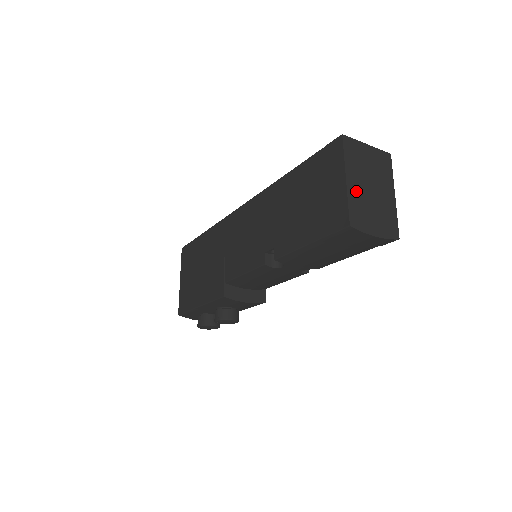
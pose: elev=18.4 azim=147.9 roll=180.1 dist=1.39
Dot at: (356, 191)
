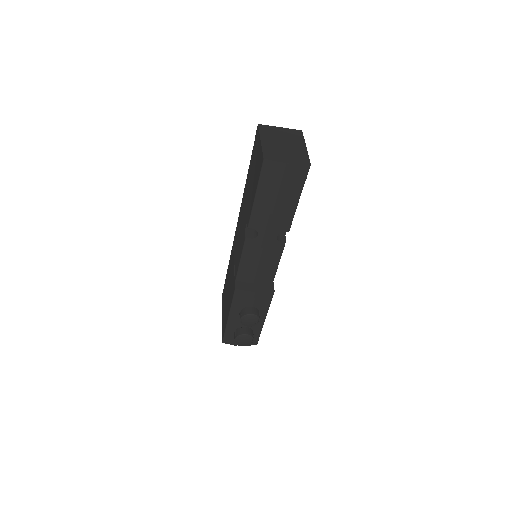
Dot at: (270, 145)
